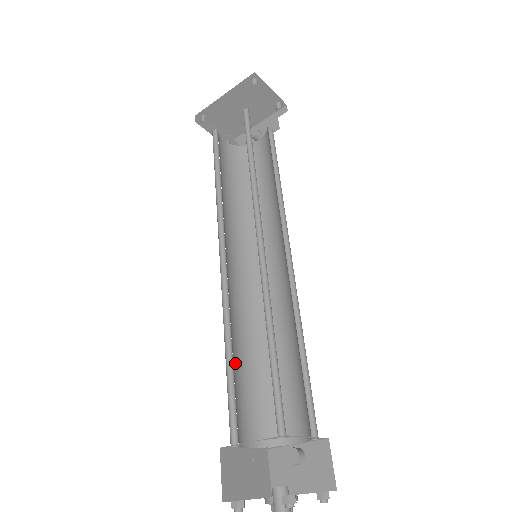
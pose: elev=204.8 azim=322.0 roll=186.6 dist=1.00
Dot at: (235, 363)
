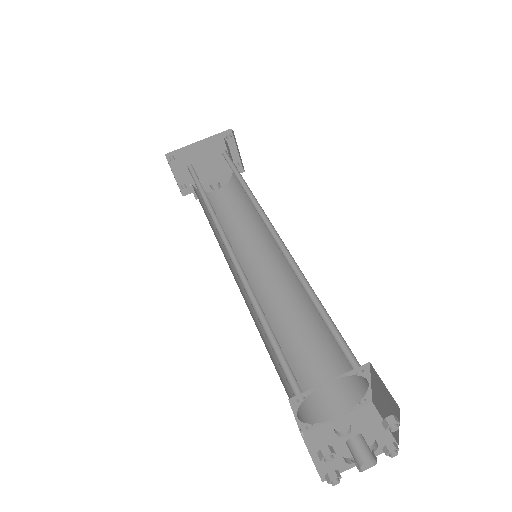
Dot at: occluded
